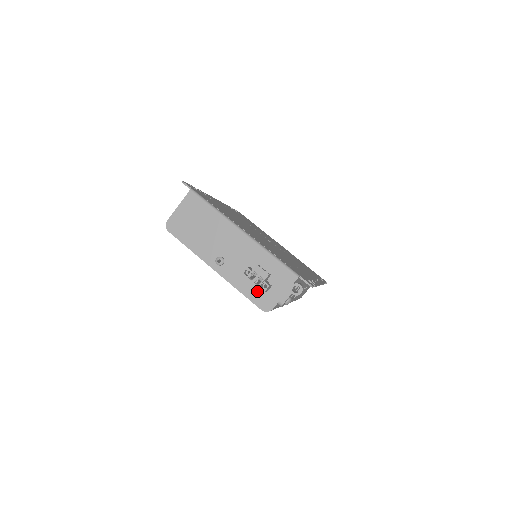
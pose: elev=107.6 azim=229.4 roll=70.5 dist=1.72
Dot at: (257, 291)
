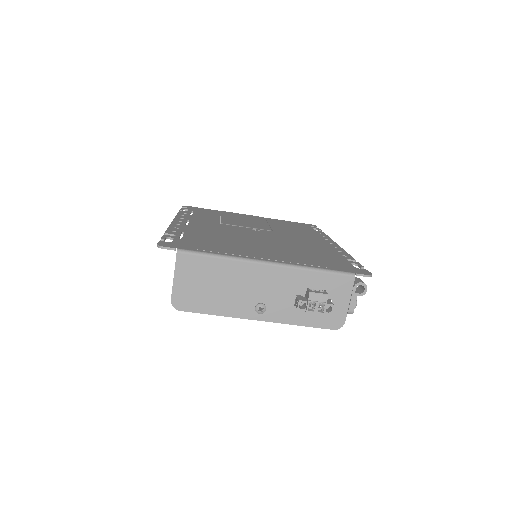
Dot at: (319, 314)
